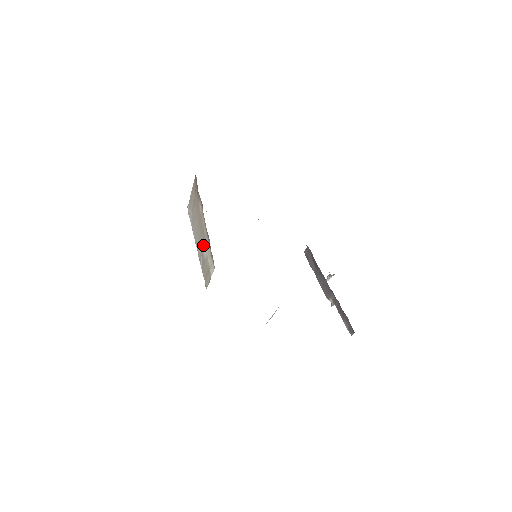
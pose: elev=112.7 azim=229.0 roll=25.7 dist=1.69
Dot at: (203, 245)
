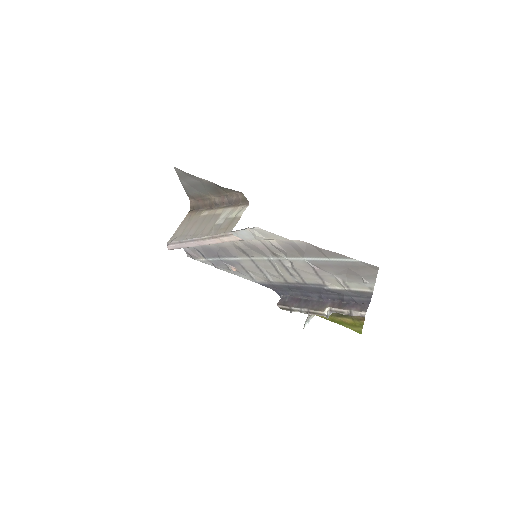
Dot at: (216, 221)
